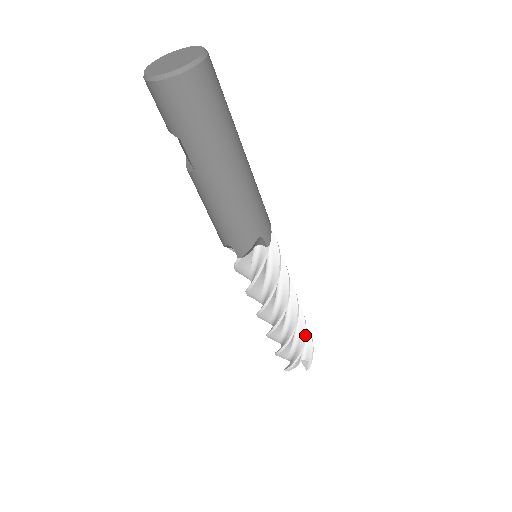
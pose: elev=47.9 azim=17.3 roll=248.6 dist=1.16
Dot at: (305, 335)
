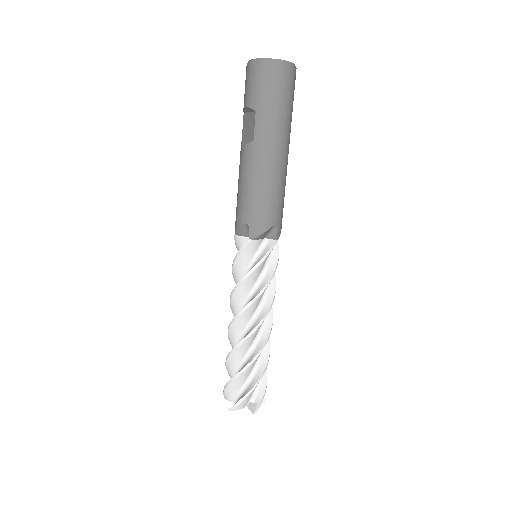
Dot at: (267, 365)
